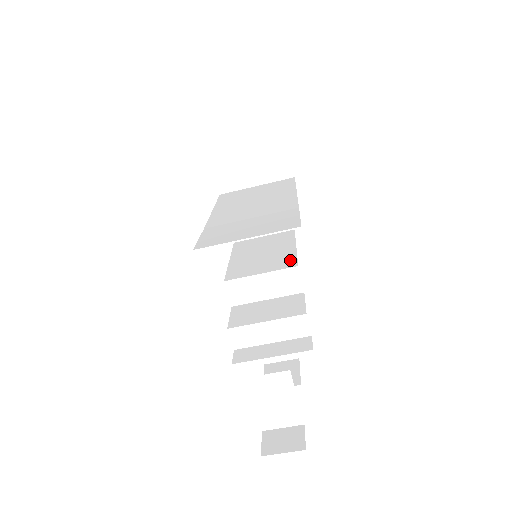
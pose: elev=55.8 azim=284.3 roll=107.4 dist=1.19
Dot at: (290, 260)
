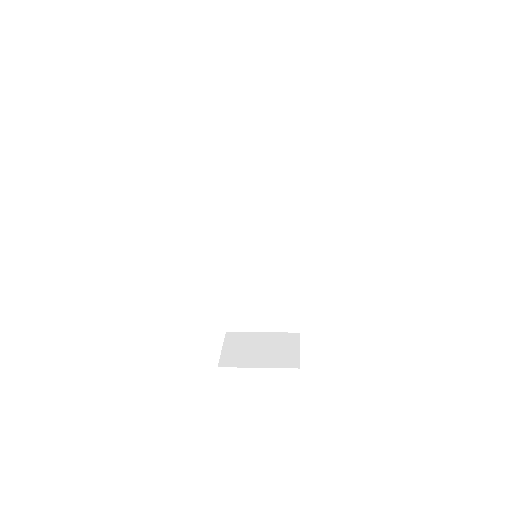
Dot at: occluded
